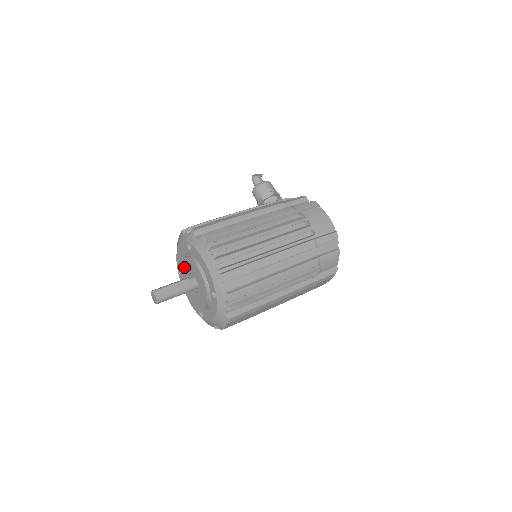
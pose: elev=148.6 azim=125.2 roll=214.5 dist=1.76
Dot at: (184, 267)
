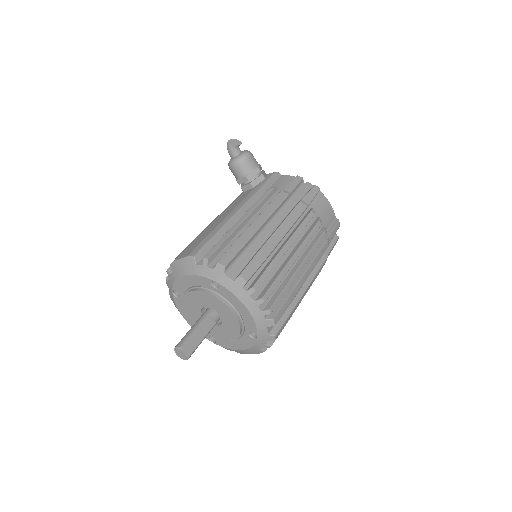
Dot at: (196, 298)
